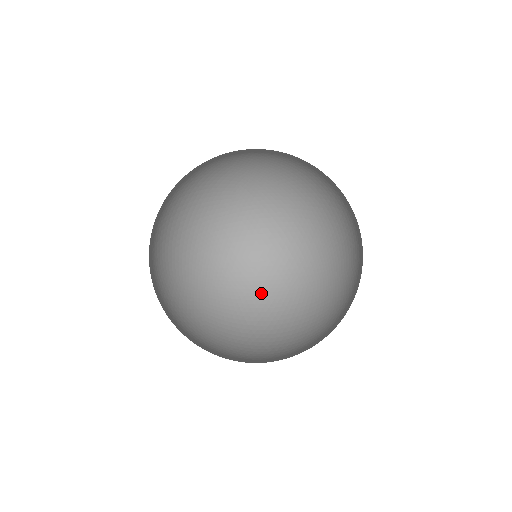
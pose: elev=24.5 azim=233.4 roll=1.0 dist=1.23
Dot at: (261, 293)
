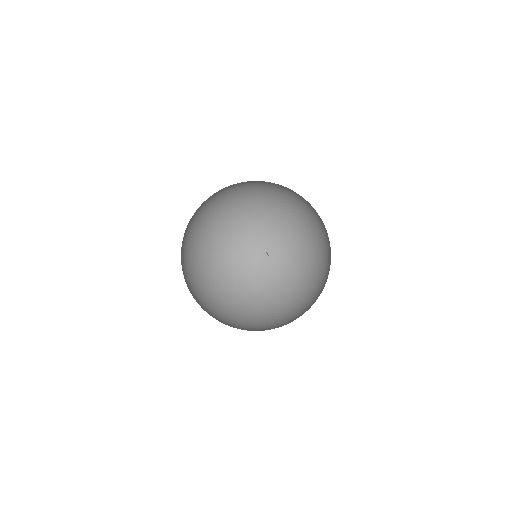
Dot at: (255, 291)
